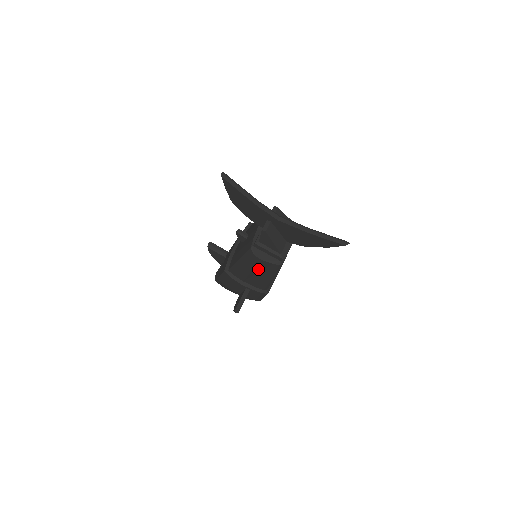
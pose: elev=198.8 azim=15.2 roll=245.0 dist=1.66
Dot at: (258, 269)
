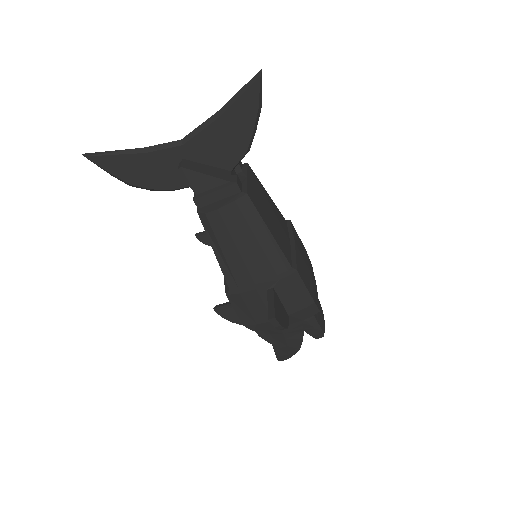
Dot at: (236, 235)
